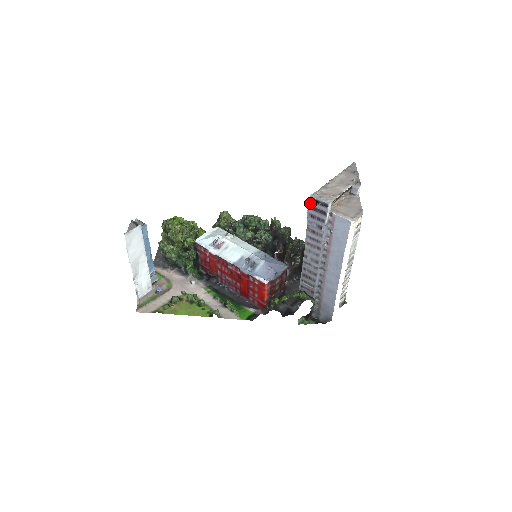
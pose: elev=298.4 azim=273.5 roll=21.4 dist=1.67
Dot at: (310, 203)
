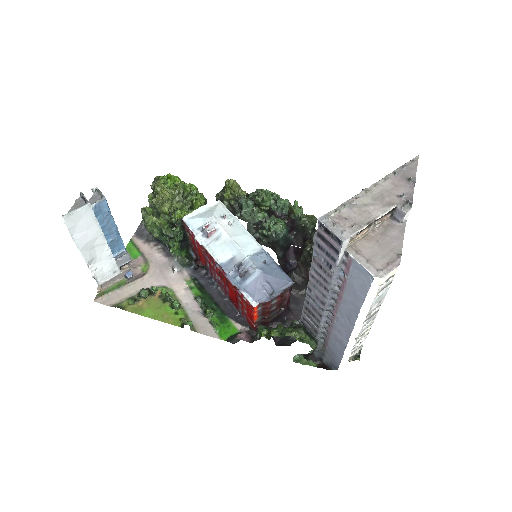
Dot at: (317, 229)
